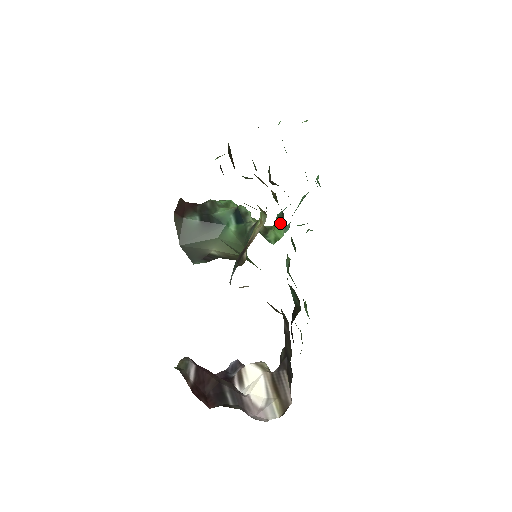
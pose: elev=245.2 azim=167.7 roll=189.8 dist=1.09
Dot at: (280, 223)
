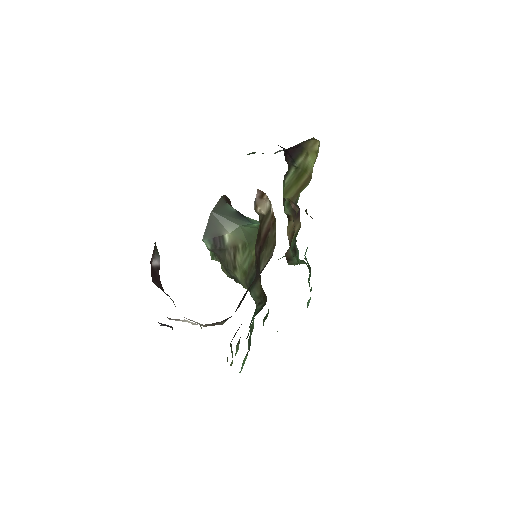
Dot at: occluded
